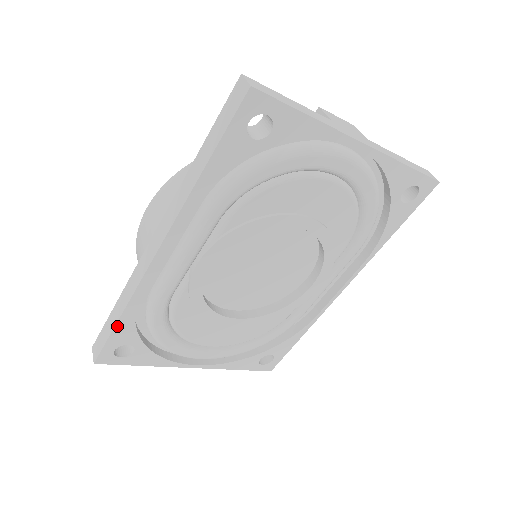
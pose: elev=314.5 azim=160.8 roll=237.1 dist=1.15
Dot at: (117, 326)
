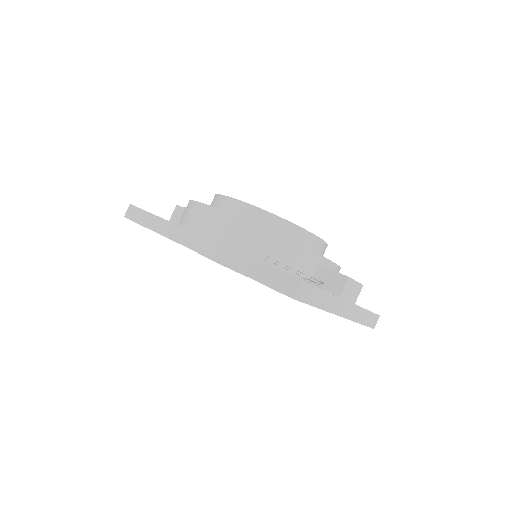
Dot at: occluded
